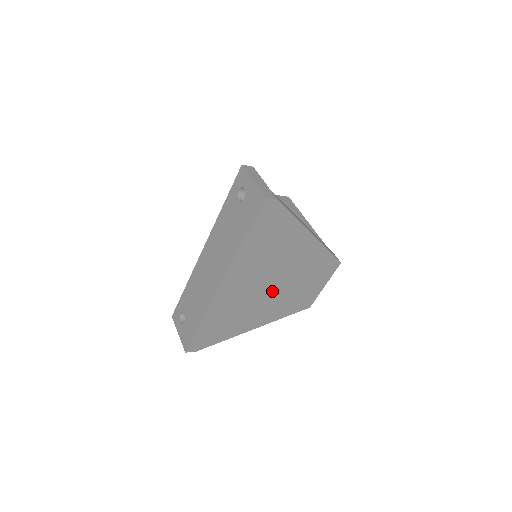
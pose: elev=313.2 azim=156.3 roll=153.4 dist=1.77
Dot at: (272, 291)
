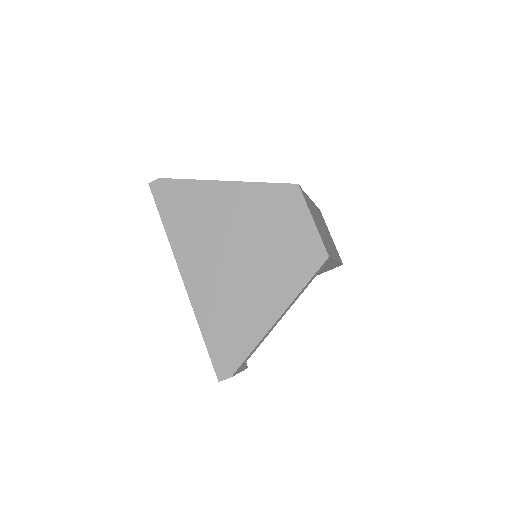
Dot at: (247, 260)
